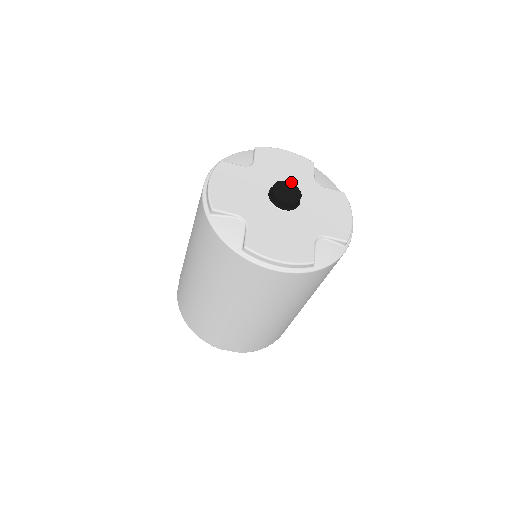
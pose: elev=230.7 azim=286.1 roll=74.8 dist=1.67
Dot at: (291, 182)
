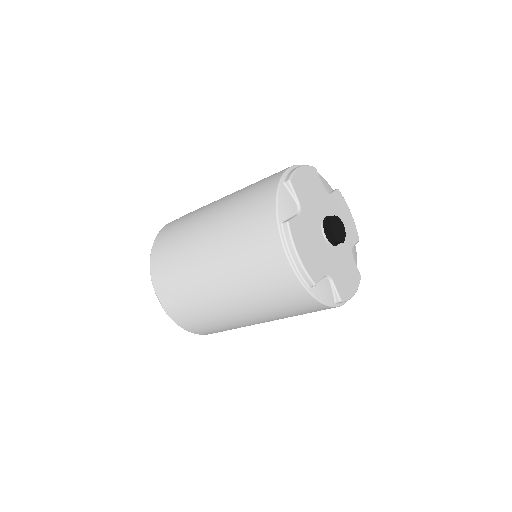
Dot at: occluded
